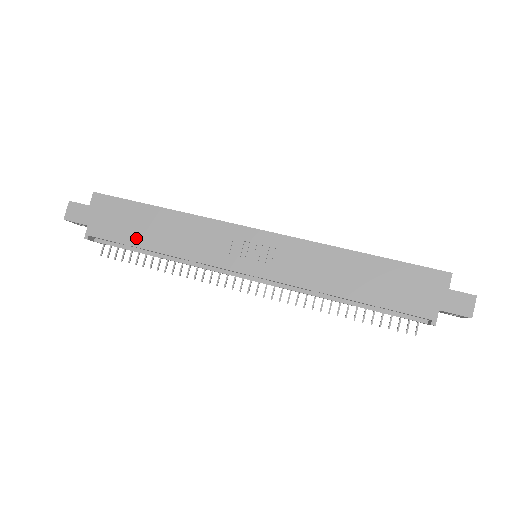
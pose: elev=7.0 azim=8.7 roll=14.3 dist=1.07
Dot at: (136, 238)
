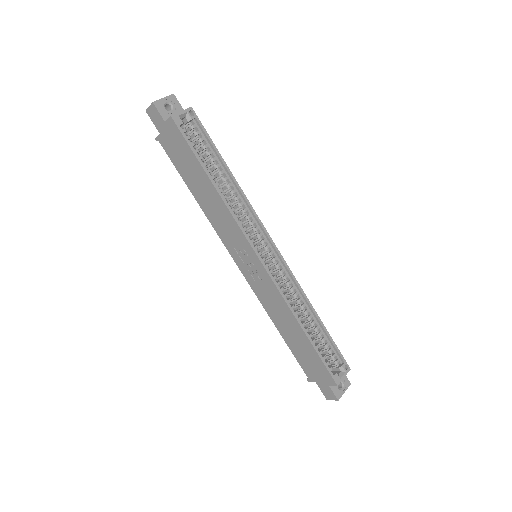
Dot at: (186, 177)
